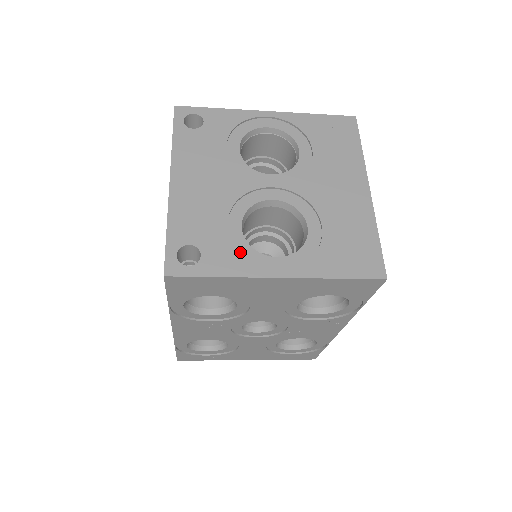
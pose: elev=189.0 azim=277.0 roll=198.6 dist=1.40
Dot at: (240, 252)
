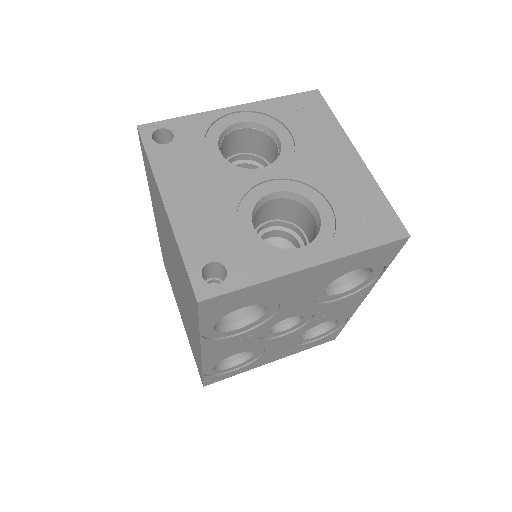
Dot at: (263, 254)
